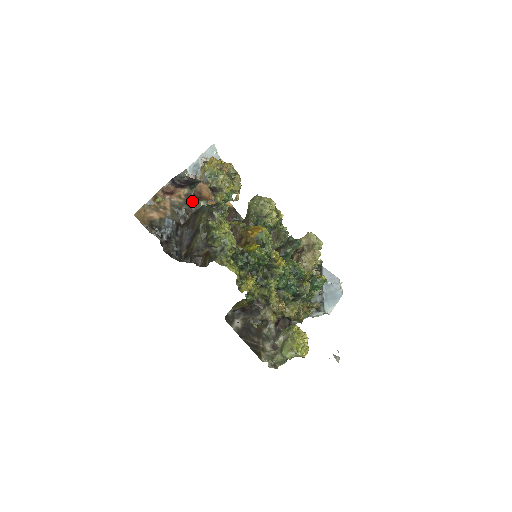
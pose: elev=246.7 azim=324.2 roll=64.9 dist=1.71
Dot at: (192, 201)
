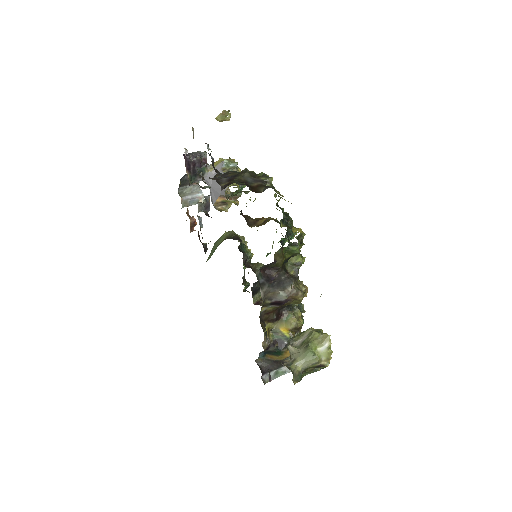
Dot at: occluded
